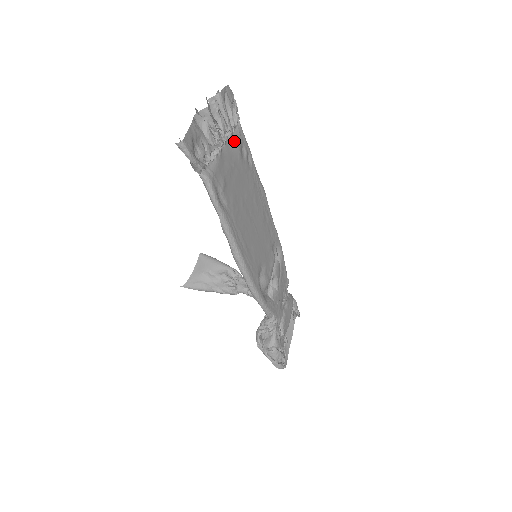
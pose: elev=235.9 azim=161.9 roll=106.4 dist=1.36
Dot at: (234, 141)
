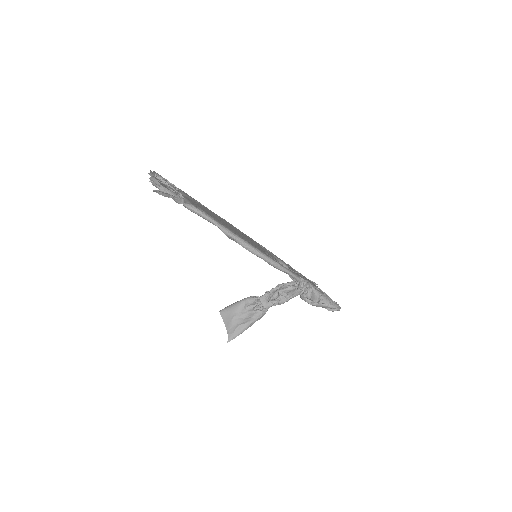
Dot at: (183, 194)
